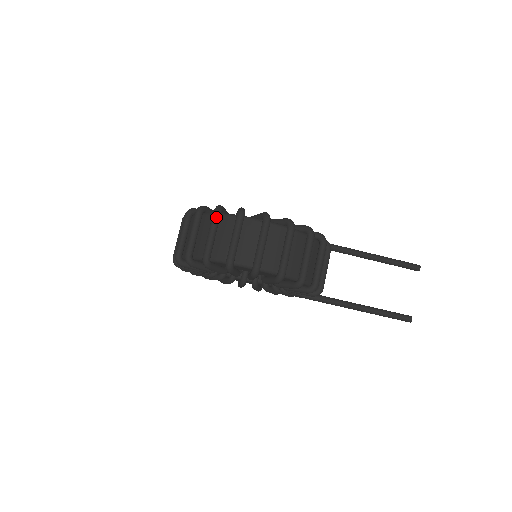
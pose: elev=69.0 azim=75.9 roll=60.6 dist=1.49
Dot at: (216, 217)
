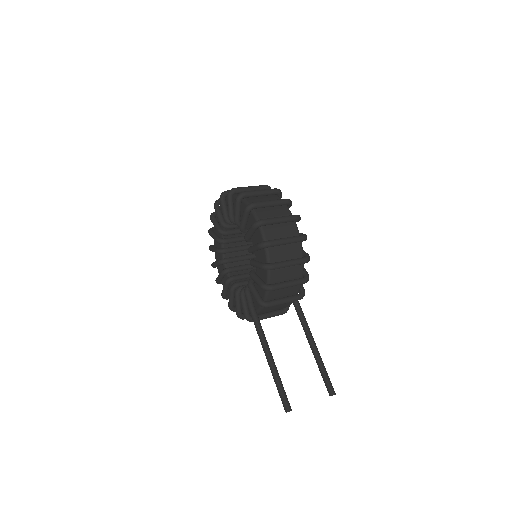
Dot at: (274, 190)
